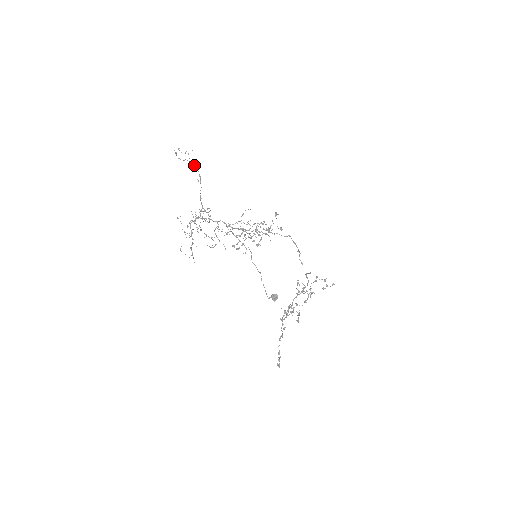
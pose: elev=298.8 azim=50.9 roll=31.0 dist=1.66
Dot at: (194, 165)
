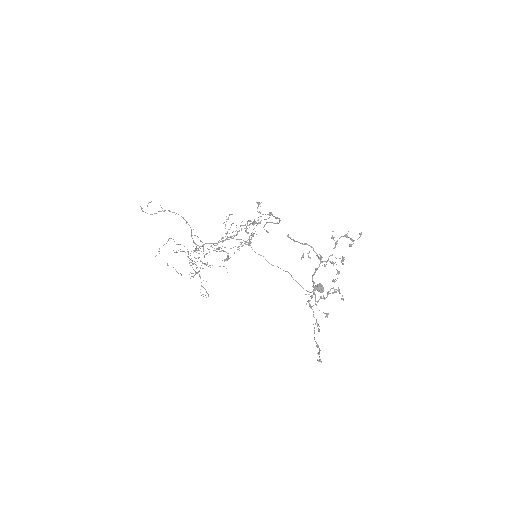
Dot at: (170, 211)
